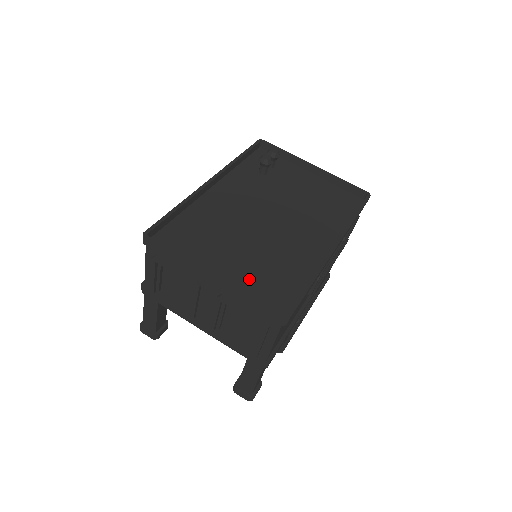
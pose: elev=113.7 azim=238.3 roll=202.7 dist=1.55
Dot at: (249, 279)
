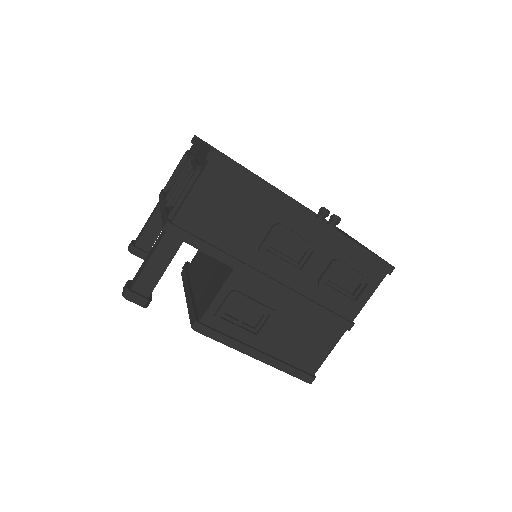
Dot at: occluded
